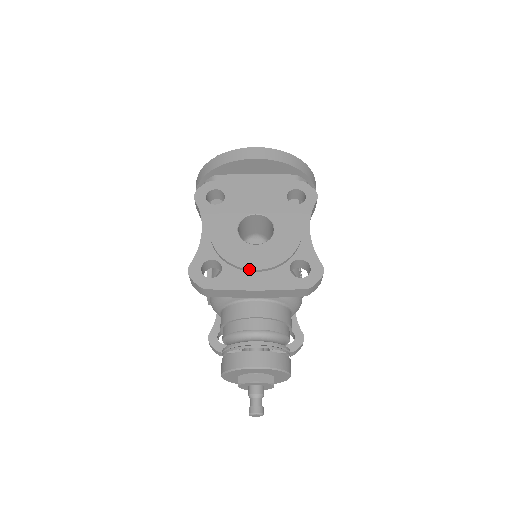
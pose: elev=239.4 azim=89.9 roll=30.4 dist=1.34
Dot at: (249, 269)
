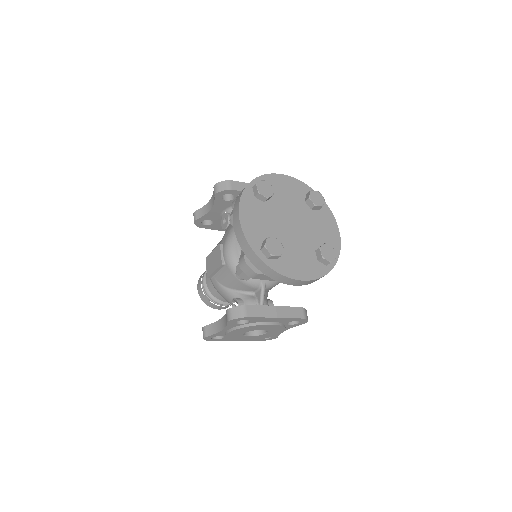
Dot at: occluded
